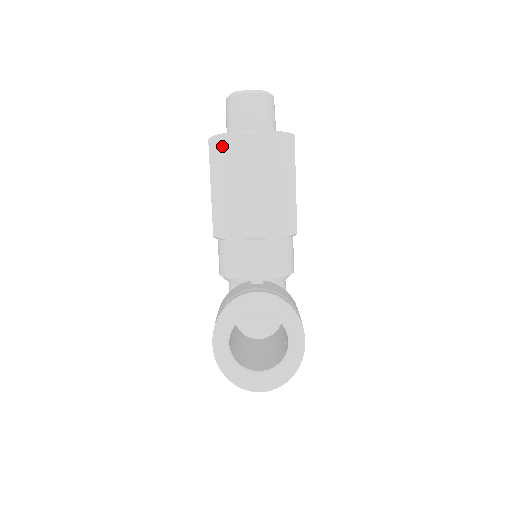
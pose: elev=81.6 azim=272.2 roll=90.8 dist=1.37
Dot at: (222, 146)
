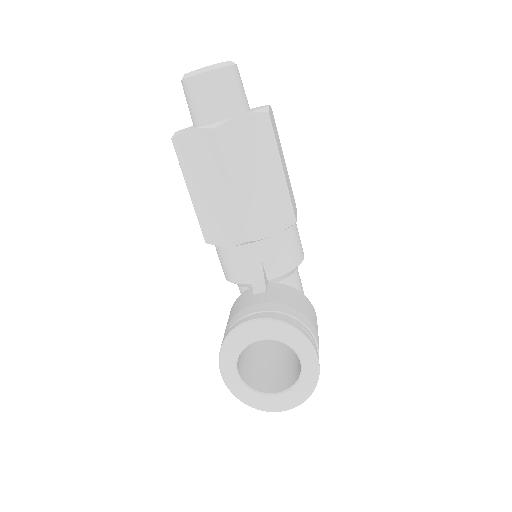
Dot at: (187, 146)
